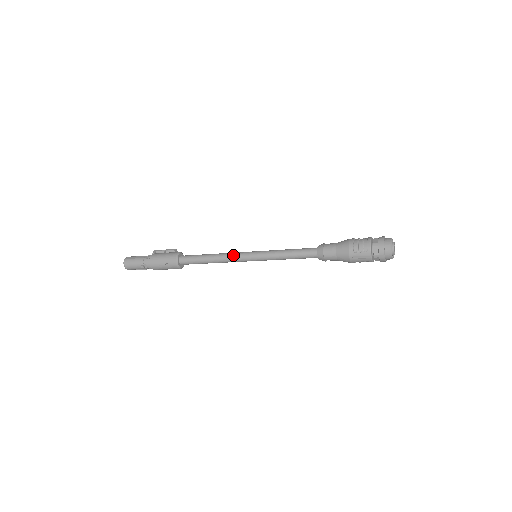
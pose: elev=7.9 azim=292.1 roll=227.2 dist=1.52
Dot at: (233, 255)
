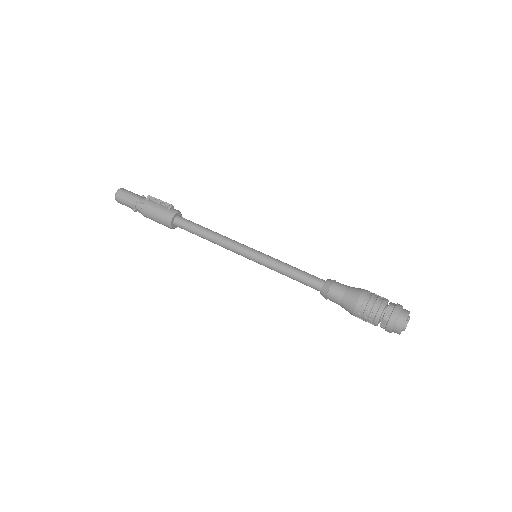
Dot at: (231, 246)
